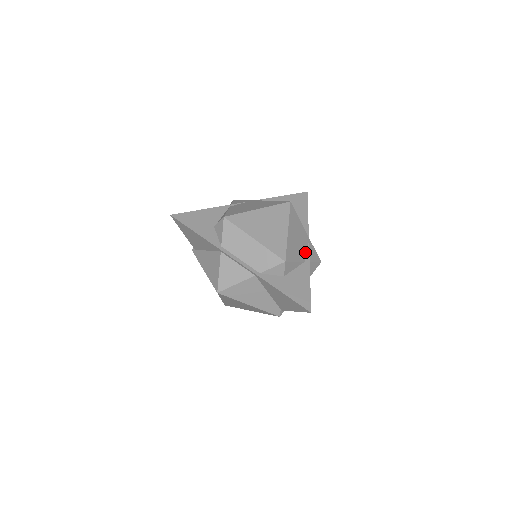
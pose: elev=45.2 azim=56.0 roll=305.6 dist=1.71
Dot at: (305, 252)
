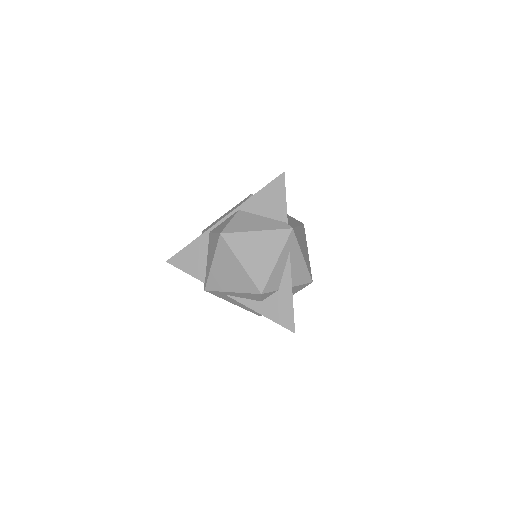
Dot at: occluded
